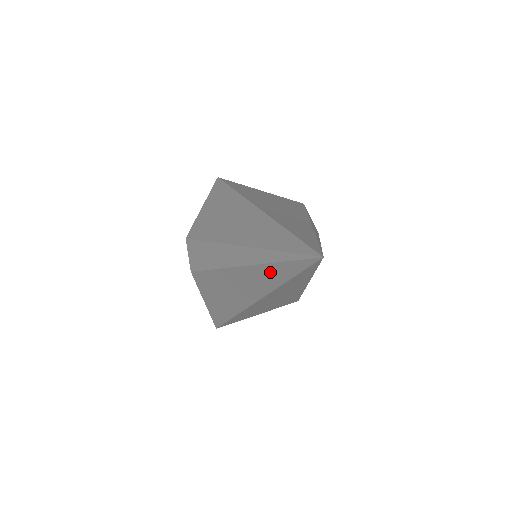
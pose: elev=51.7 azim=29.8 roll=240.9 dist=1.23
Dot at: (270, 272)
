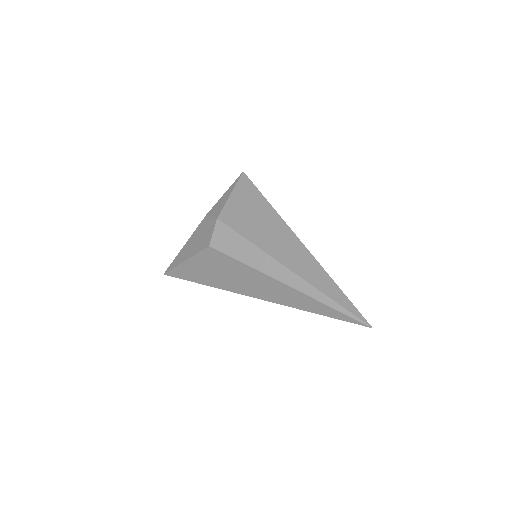
Dot at: (311, 303)
